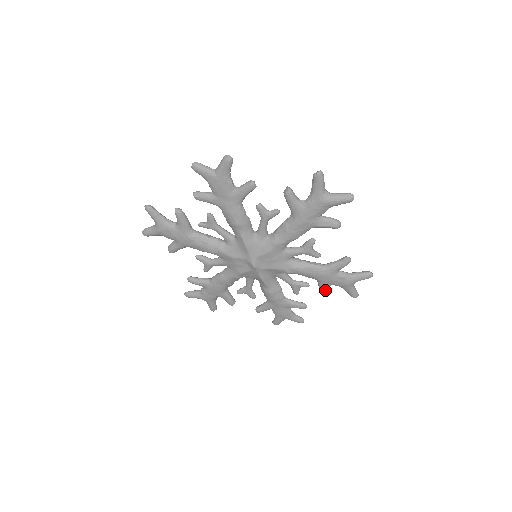
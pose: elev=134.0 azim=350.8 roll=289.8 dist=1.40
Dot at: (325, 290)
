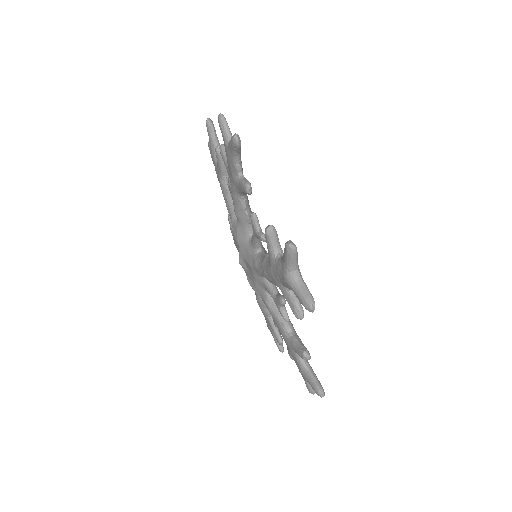
Dot at: (289, 352)
